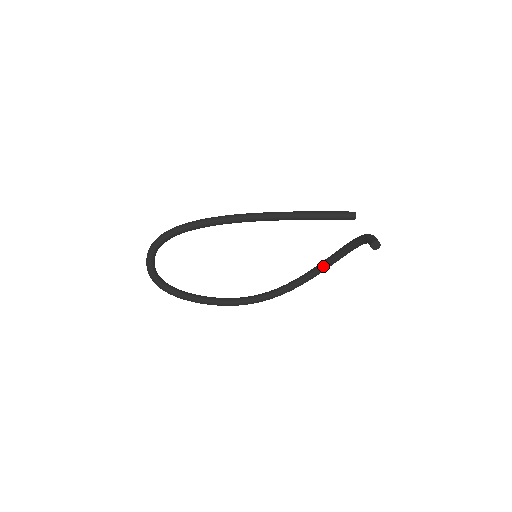
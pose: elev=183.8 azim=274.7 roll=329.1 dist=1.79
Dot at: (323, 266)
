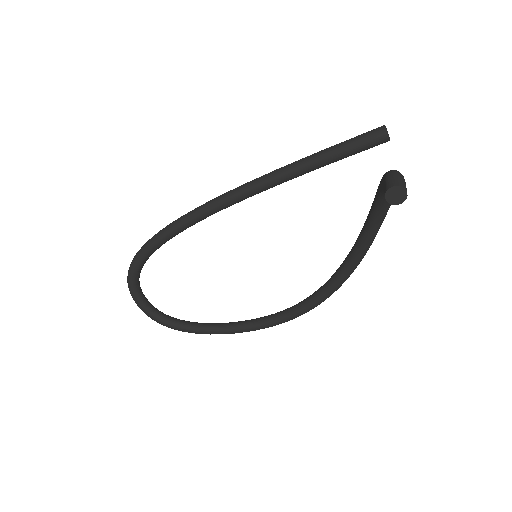
Dot at: (361, 242)
